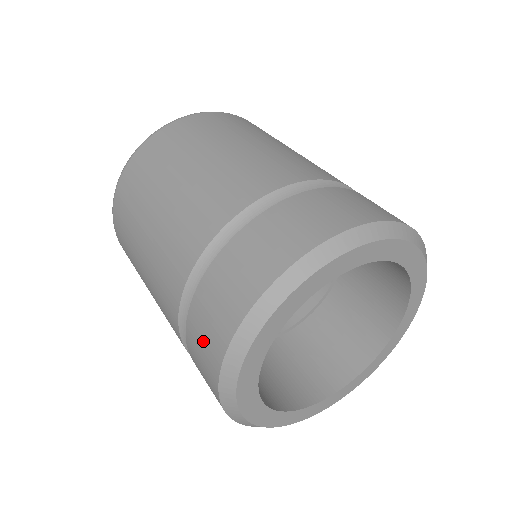
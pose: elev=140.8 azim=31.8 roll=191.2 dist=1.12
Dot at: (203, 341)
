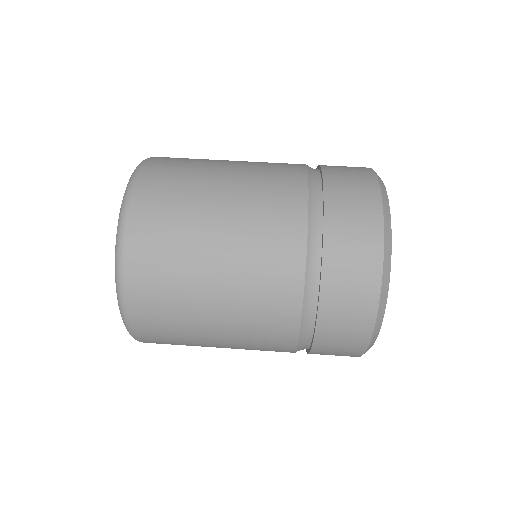
Dot at: occluded
